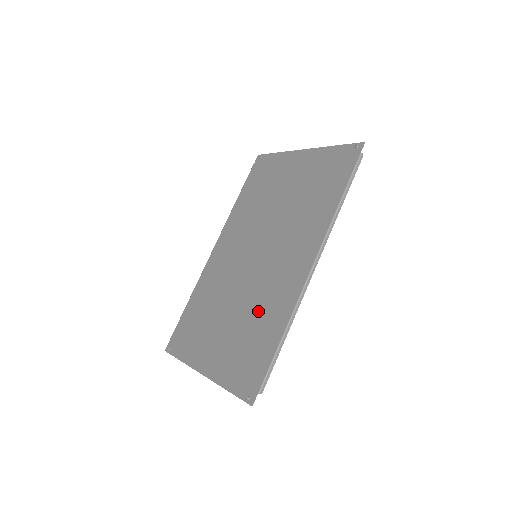
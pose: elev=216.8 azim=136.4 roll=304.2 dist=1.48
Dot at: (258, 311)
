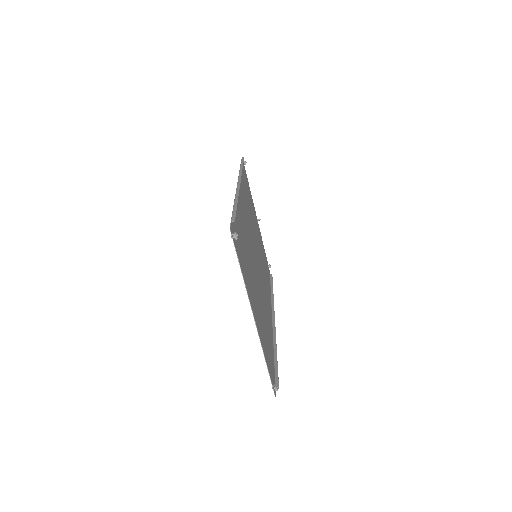
Dot at: occluded
